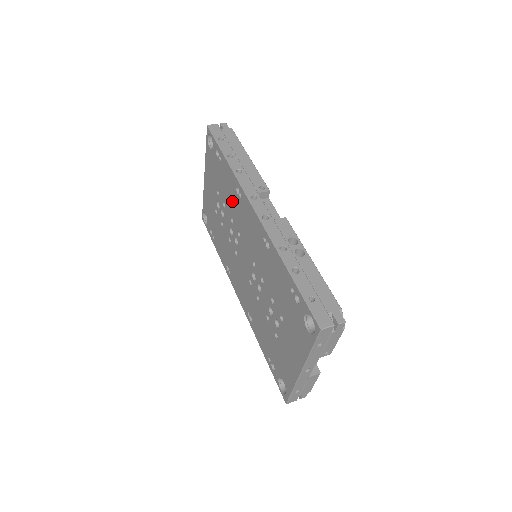
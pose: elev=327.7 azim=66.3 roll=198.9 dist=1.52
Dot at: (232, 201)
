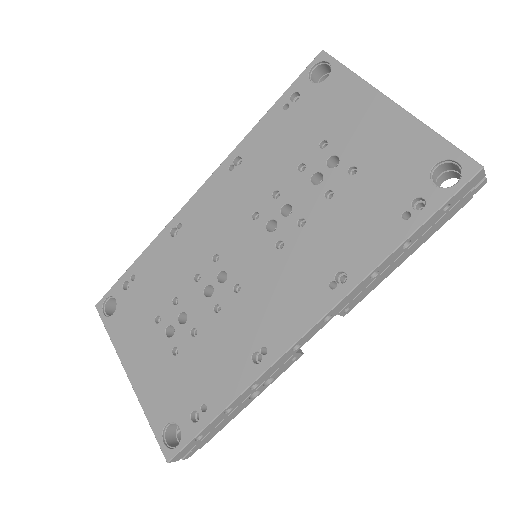
Dot at: (178, 260)
